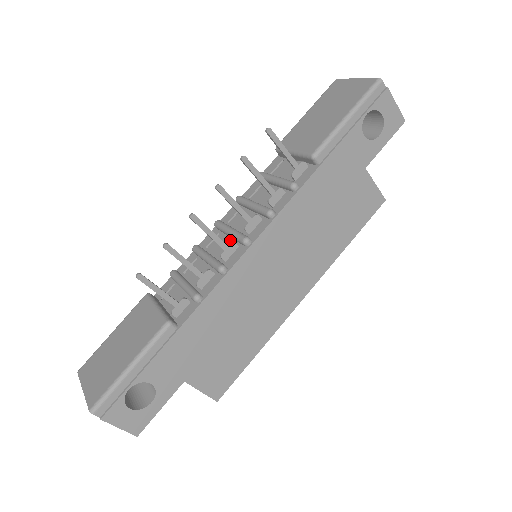
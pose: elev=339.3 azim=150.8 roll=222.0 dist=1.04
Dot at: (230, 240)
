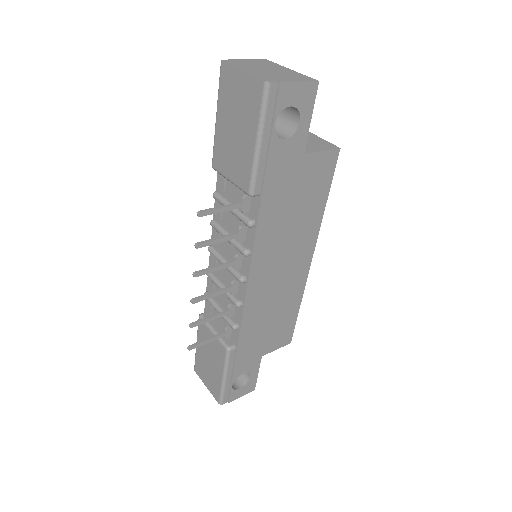
Dot at: occluded
